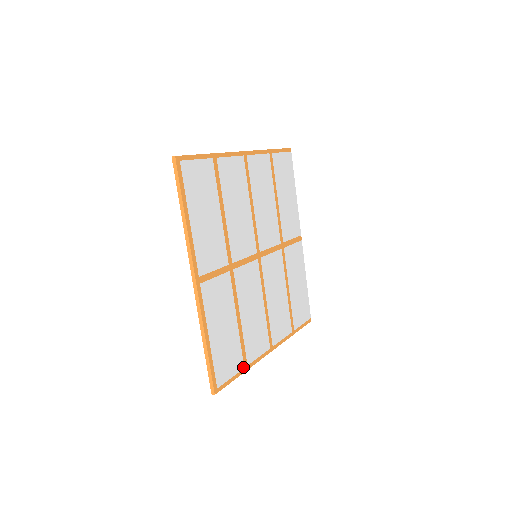
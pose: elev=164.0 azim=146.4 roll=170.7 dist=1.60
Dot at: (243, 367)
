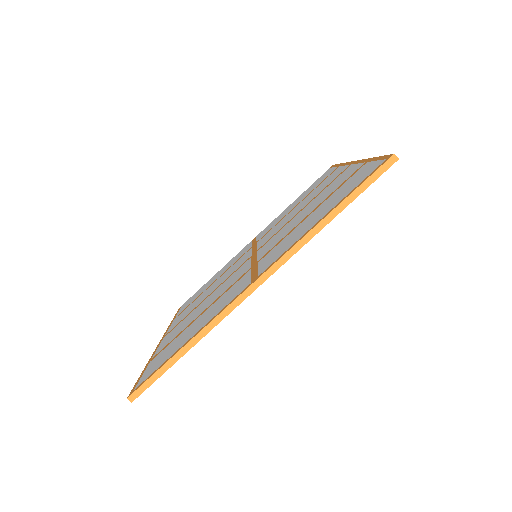
Dot at: occluded
